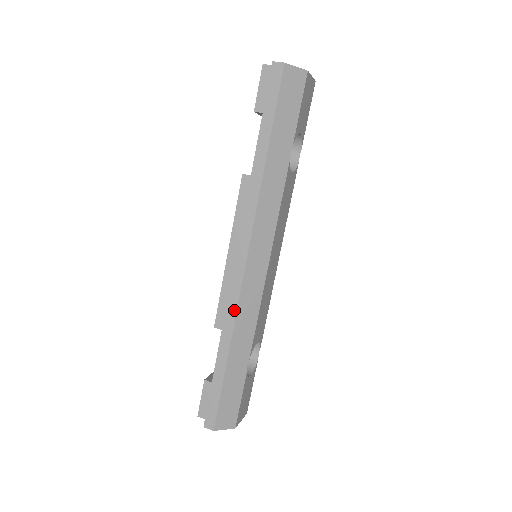
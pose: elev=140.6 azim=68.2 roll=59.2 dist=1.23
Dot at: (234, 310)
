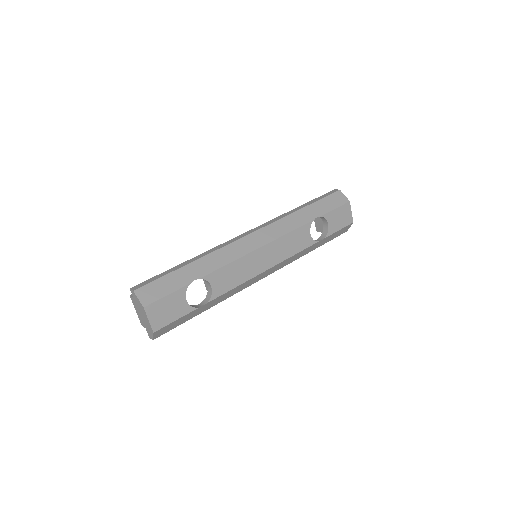
Dot at: (220, 247)
